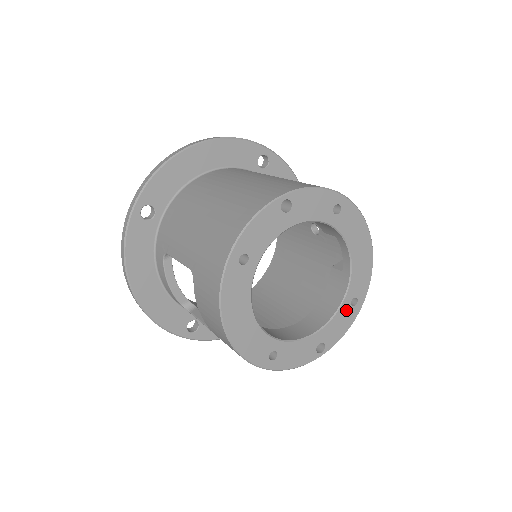
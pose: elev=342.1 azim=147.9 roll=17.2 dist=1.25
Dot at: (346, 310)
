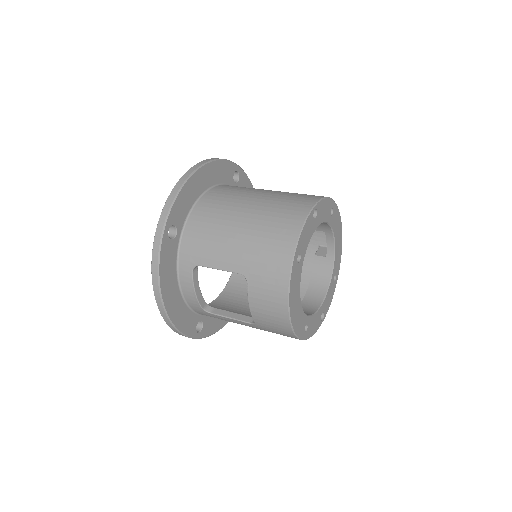
Dot at: (332, 285)
